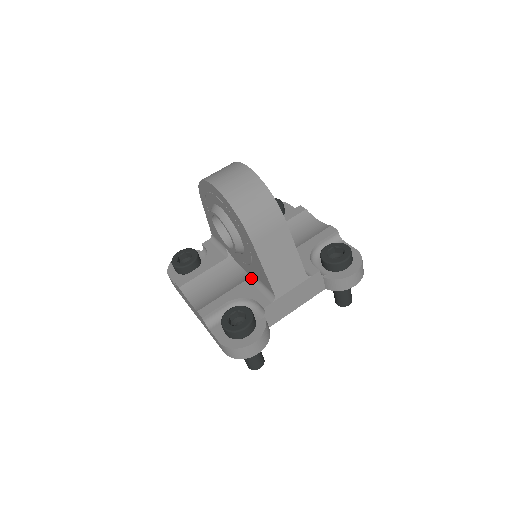
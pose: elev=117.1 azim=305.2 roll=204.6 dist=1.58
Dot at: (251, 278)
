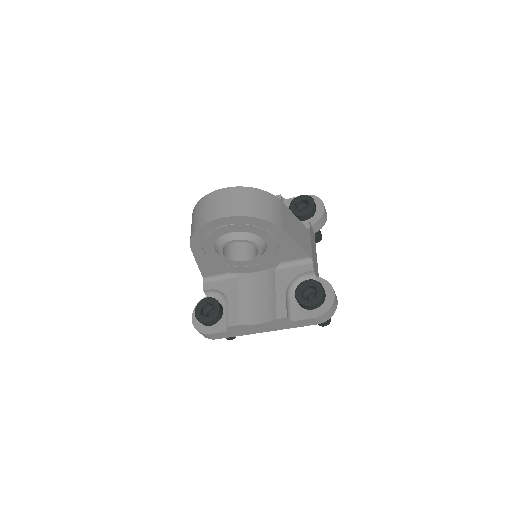
Dot at: (277, 267)
